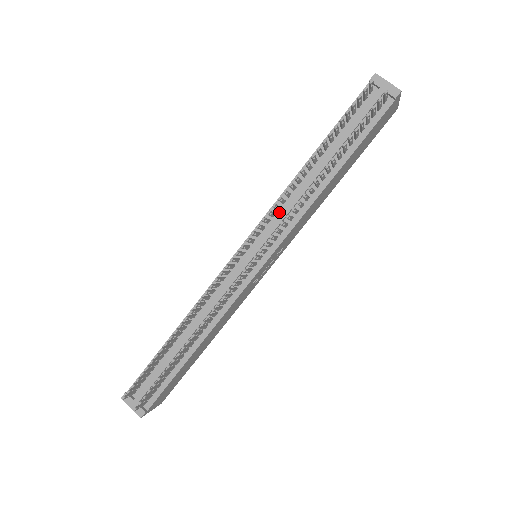
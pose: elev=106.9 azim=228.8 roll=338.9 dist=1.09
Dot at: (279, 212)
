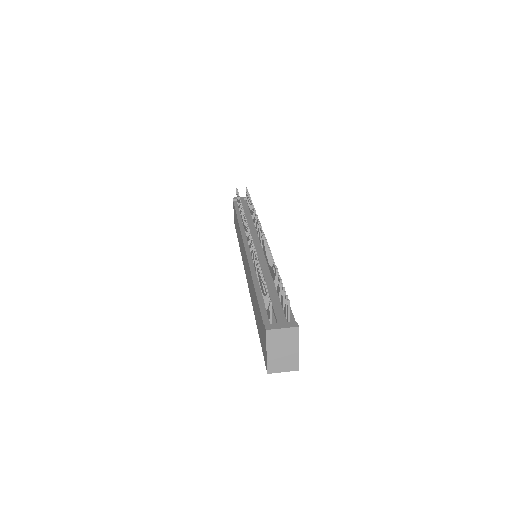
Dot at: occluded
